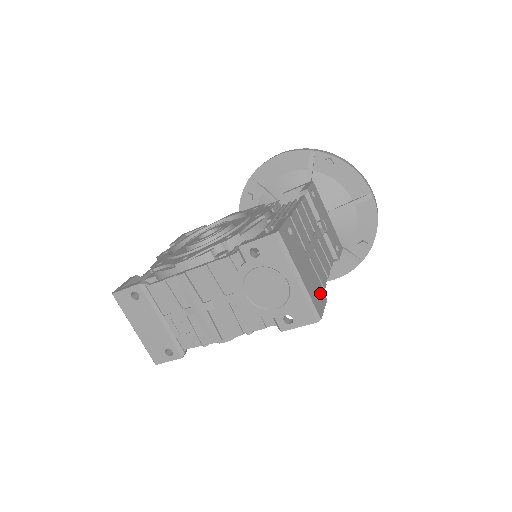
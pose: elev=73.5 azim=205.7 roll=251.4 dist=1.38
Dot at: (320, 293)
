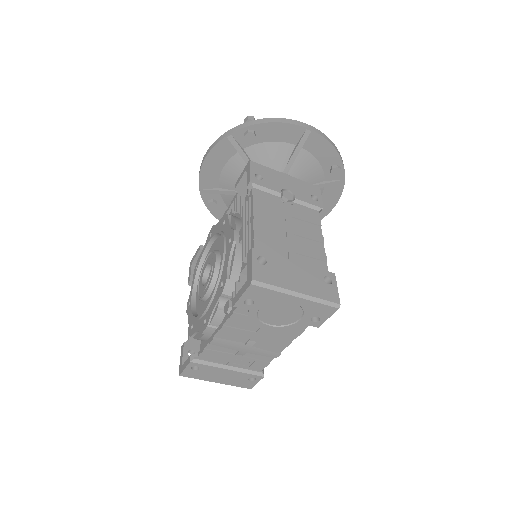
Dot at: (325, 277)
